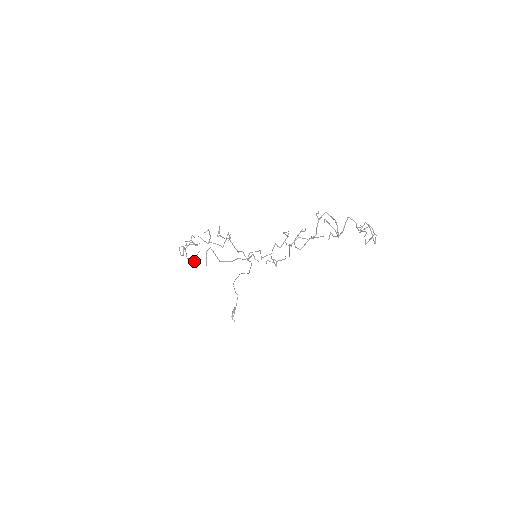
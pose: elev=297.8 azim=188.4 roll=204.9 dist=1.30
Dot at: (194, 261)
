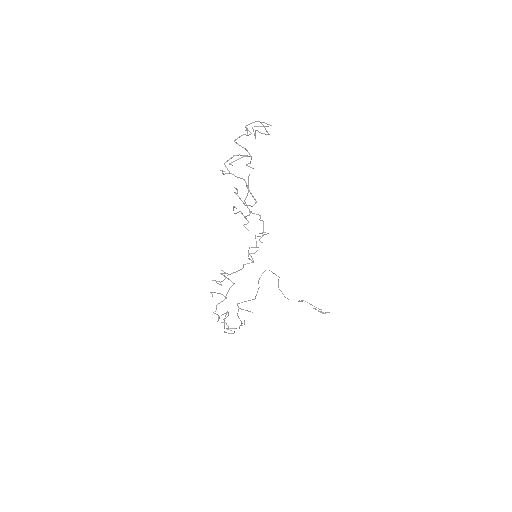
Dot at: (244, 323)
